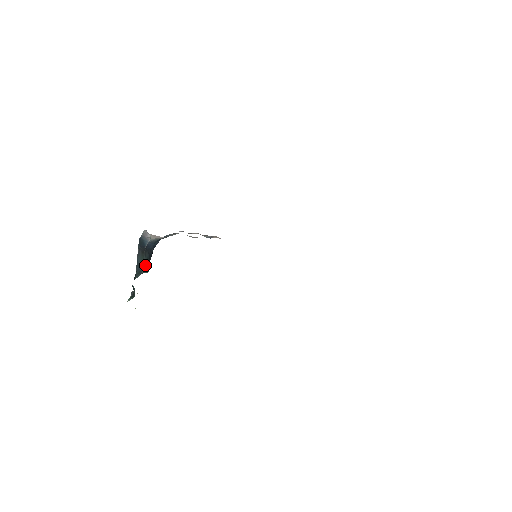
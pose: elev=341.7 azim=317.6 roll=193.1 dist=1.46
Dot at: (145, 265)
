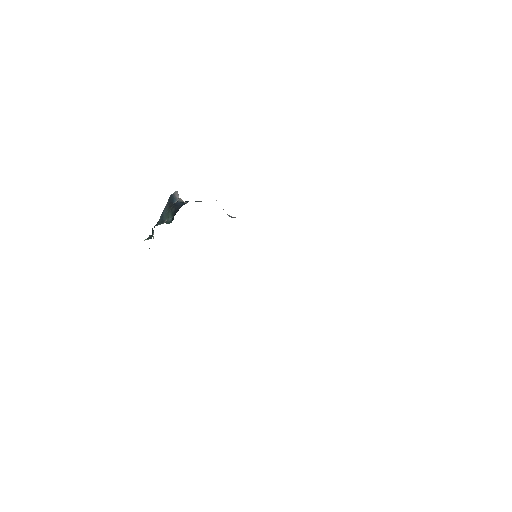
Dot at: (168, 218)
